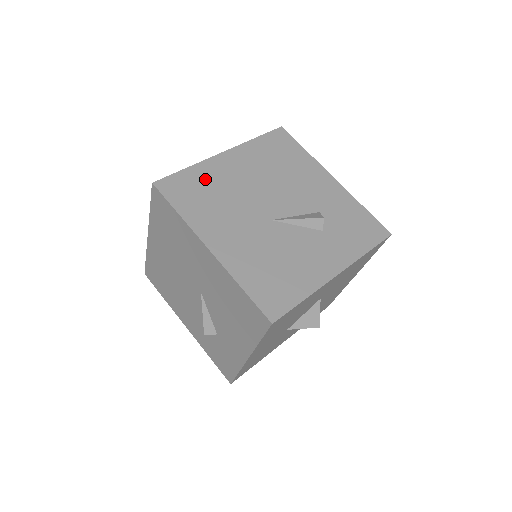
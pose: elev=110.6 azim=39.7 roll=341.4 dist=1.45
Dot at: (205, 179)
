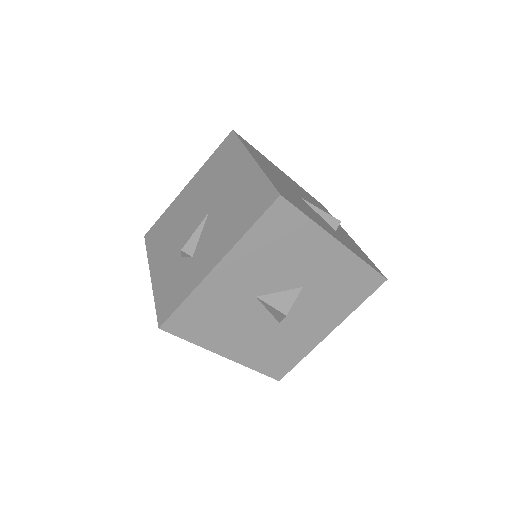
Dot at: occluded
